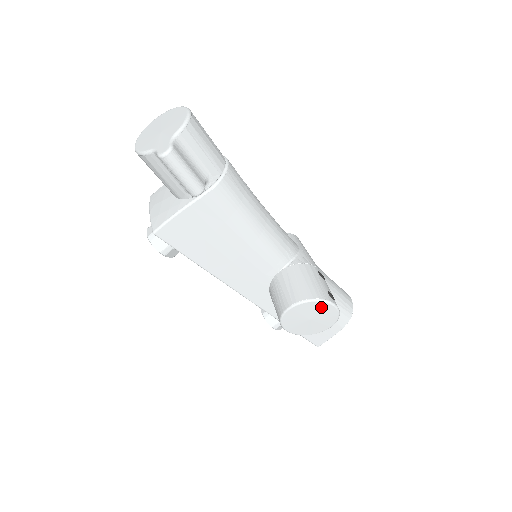
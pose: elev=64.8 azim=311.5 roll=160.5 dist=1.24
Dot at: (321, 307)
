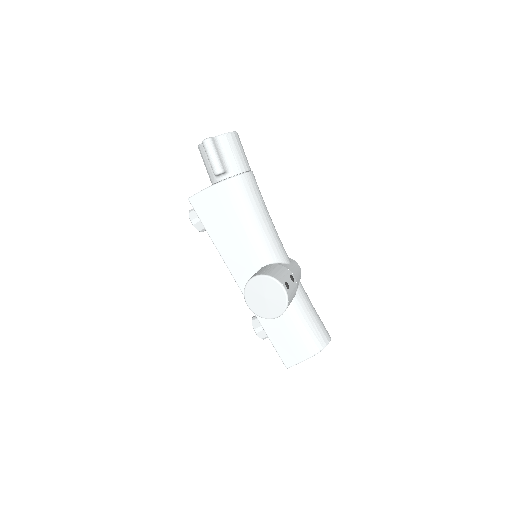
Dot at: (273, 286)
